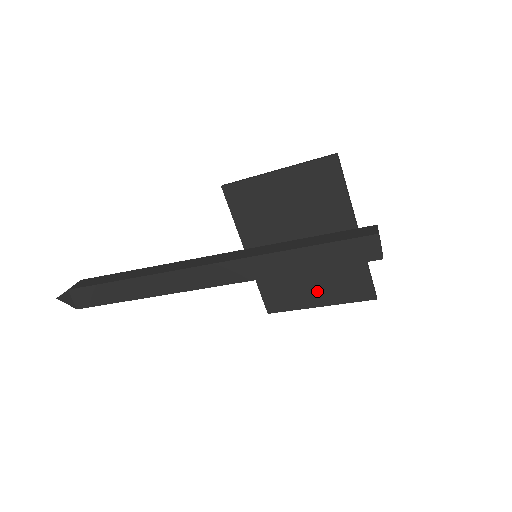
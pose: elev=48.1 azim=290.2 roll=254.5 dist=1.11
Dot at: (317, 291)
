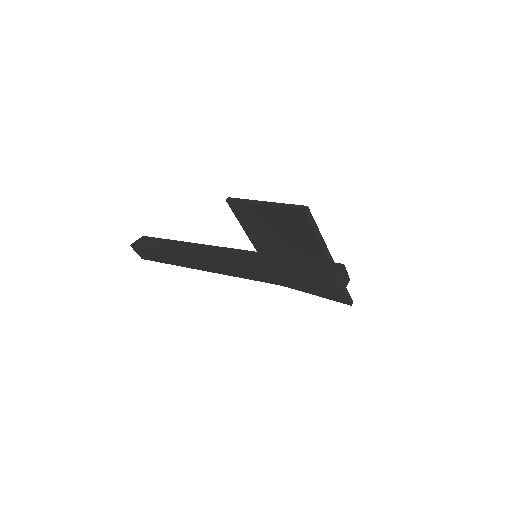
Dot at: occluded
